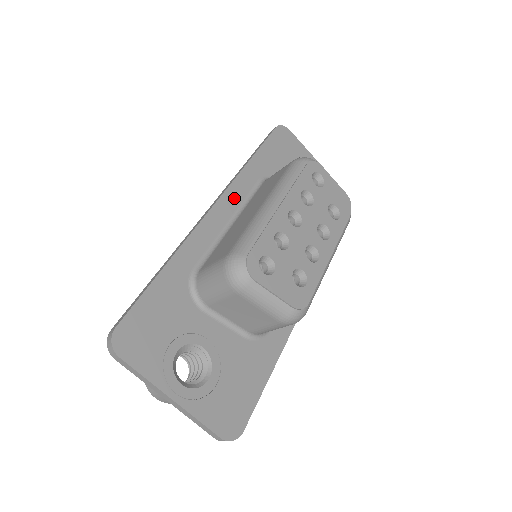
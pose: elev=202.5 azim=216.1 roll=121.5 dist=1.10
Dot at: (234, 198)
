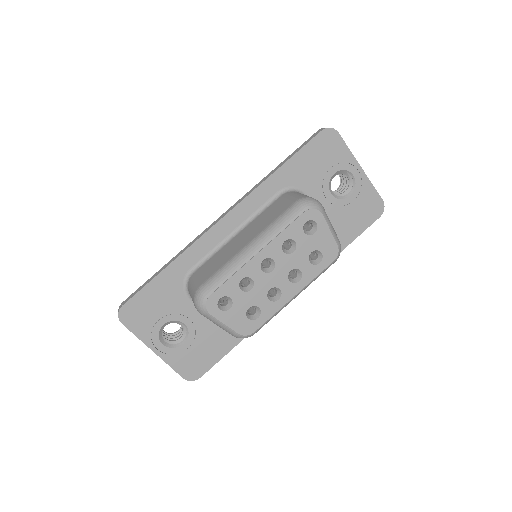
Dot at: (246, 210)
